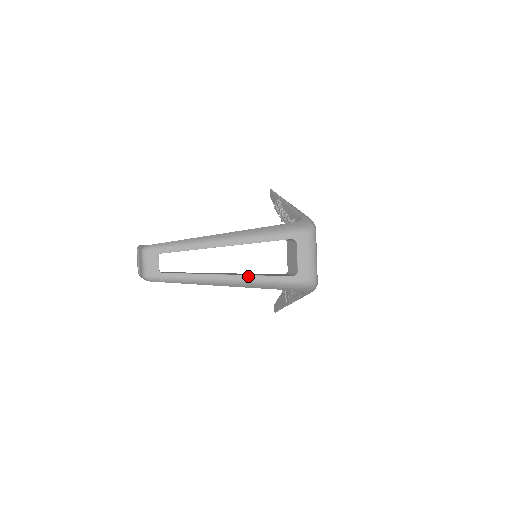
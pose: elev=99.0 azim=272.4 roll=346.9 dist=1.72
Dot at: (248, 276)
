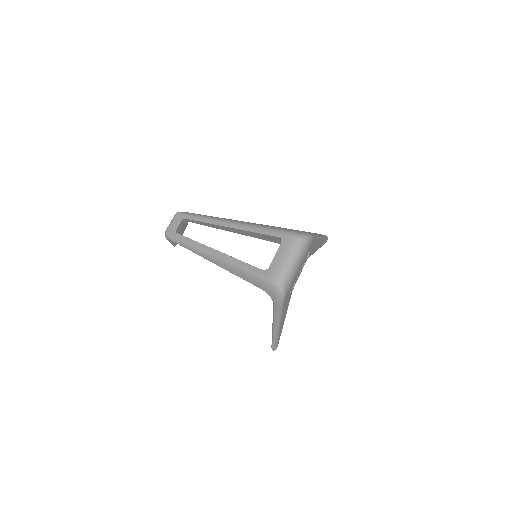
Dot at: (229, 256)
